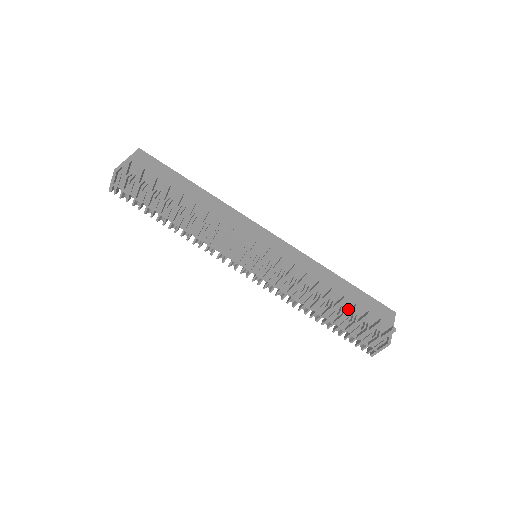
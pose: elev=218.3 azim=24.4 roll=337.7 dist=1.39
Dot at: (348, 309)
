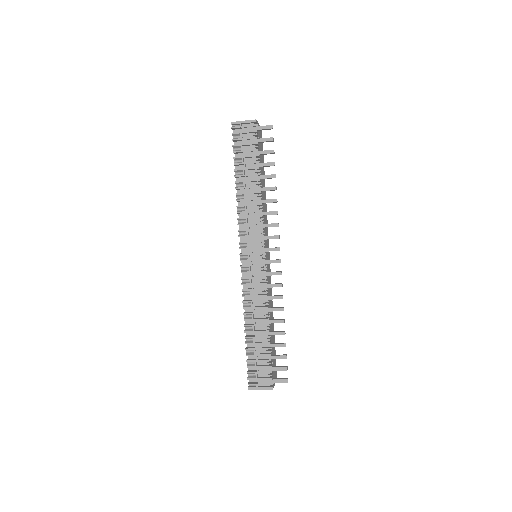
Dot at: occluded
